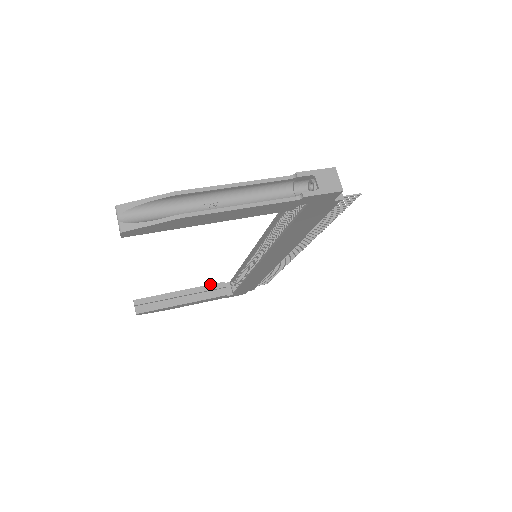
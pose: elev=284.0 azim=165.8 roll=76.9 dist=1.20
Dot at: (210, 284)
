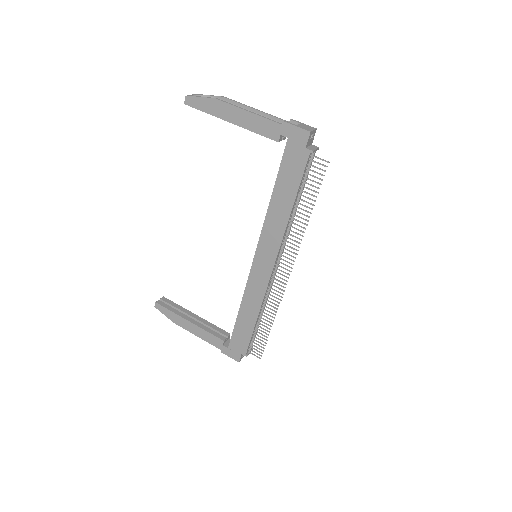
Dot at: occluded
